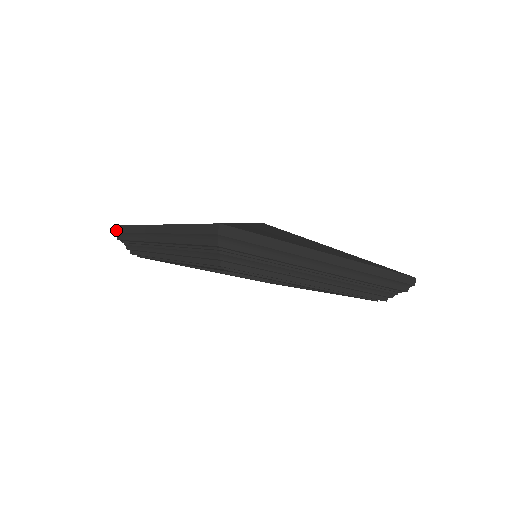
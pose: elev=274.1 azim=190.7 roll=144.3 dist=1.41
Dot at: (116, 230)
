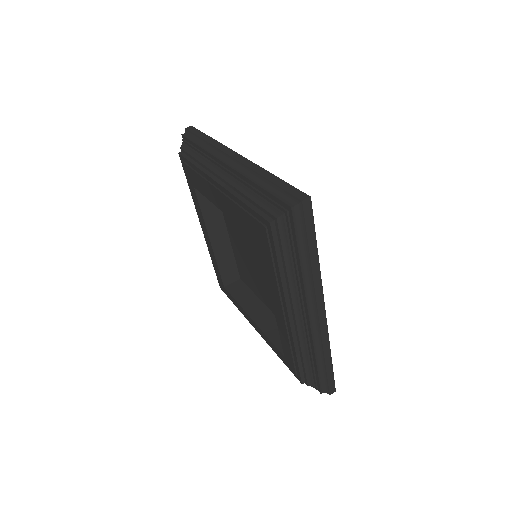
Dot at: (190, 128)
